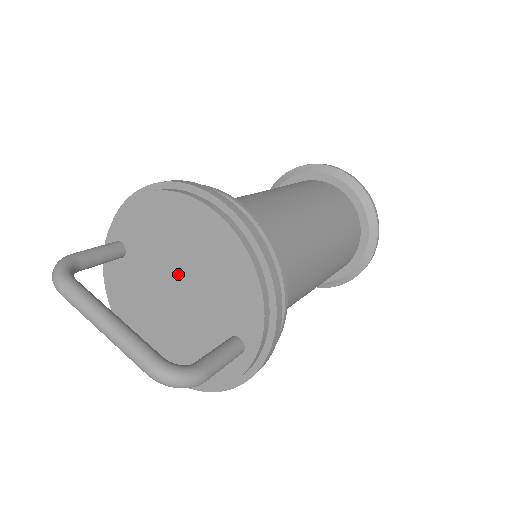
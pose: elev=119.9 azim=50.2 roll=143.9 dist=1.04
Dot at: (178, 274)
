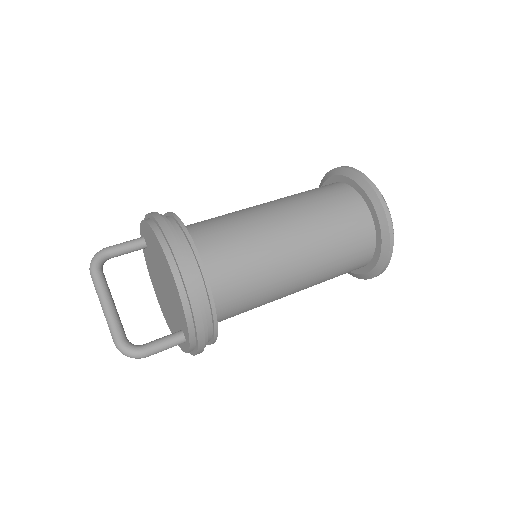
Dot at: (162, 278)
